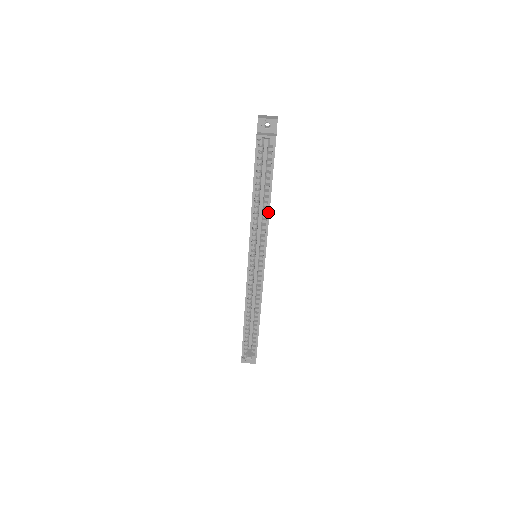
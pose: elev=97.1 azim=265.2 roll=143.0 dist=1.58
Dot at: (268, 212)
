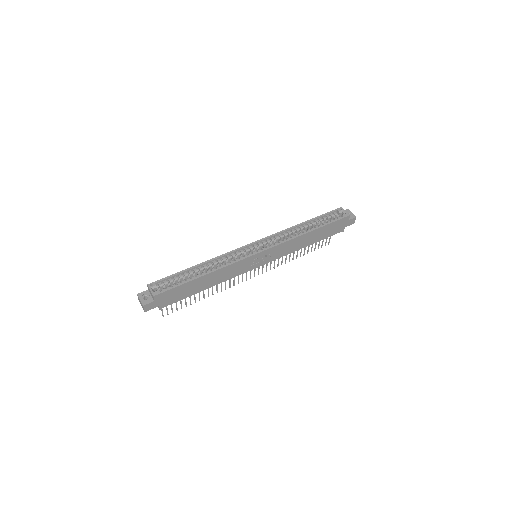
Dot at: (302, 234)
